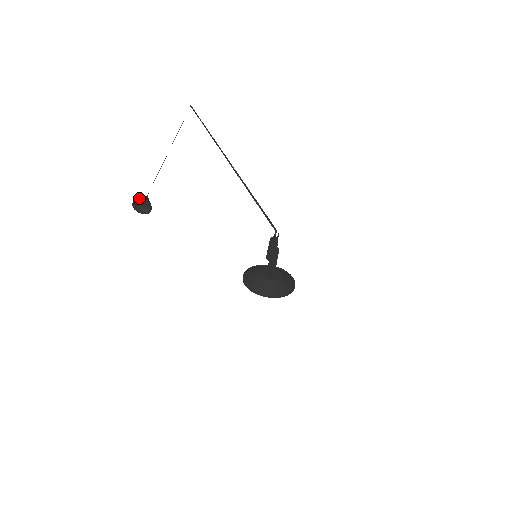
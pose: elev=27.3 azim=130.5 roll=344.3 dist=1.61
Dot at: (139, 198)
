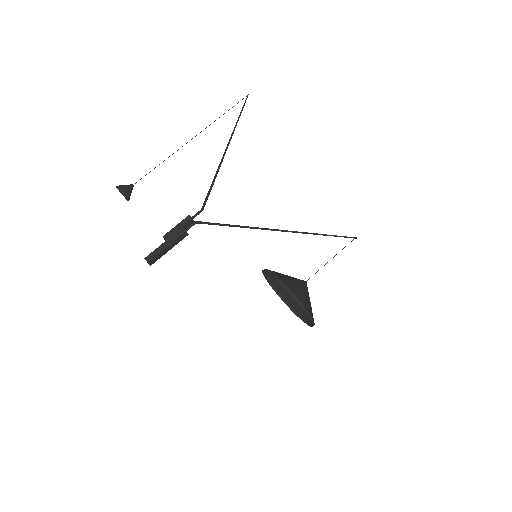
Dot at: occluded
